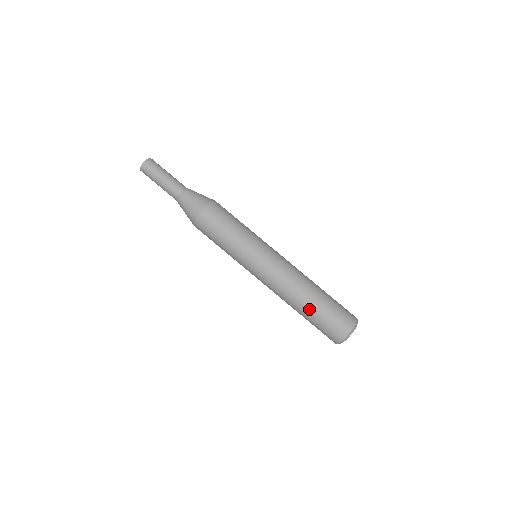
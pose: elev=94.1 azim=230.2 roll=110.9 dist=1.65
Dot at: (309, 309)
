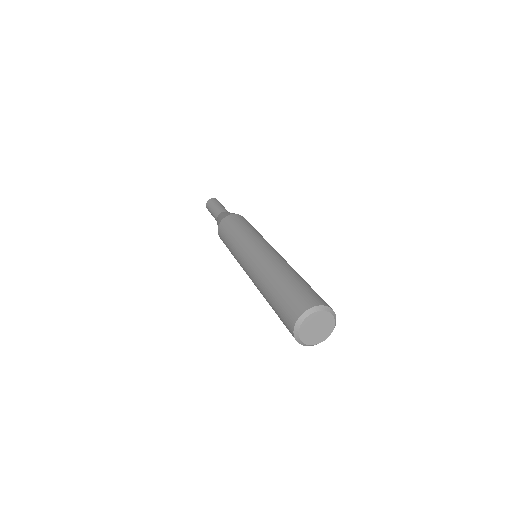
Dot at: (269, 296)
